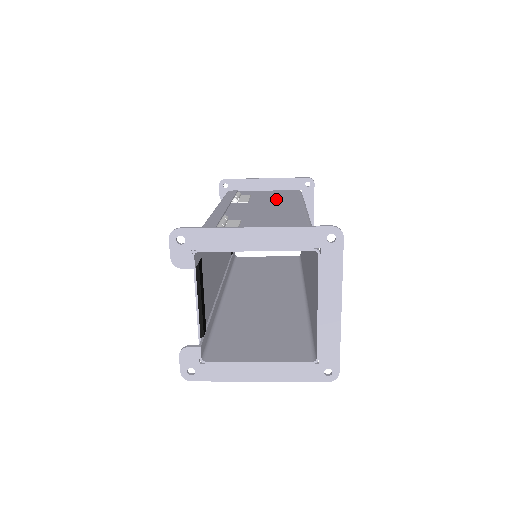
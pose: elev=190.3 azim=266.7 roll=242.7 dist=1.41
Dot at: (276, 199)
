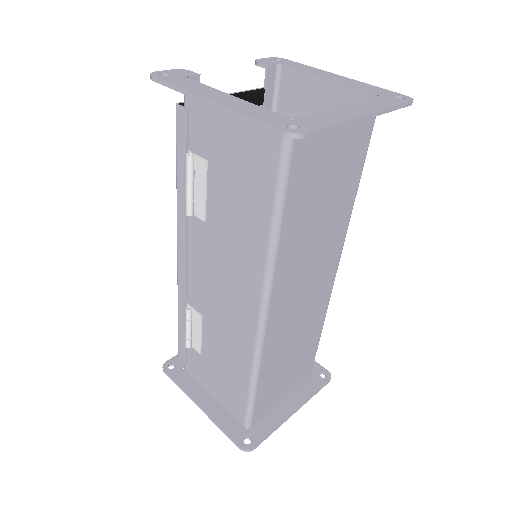
Dot at: (237, 214)
